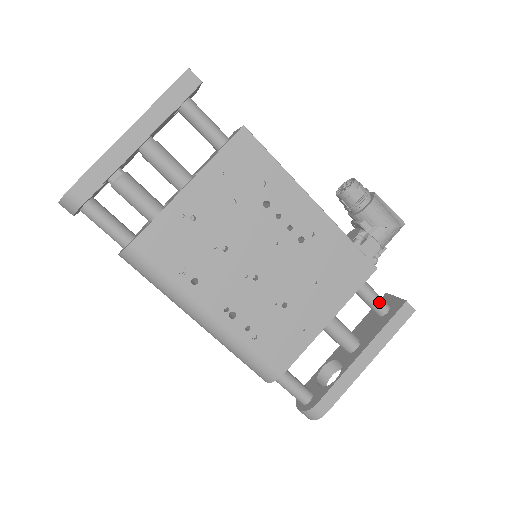
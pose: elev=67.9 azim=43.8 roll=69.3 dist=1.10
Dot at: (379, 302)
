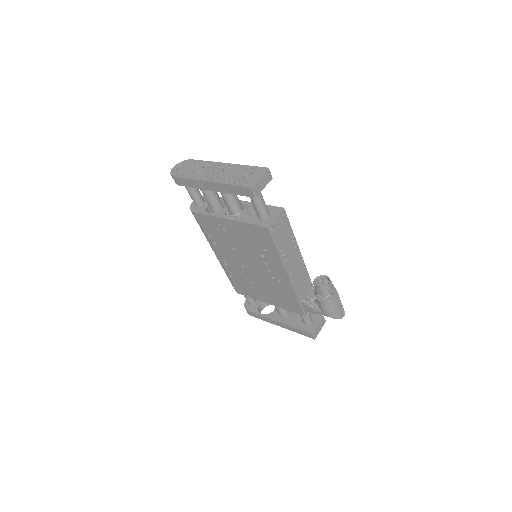
Dot at: (304, 319)
